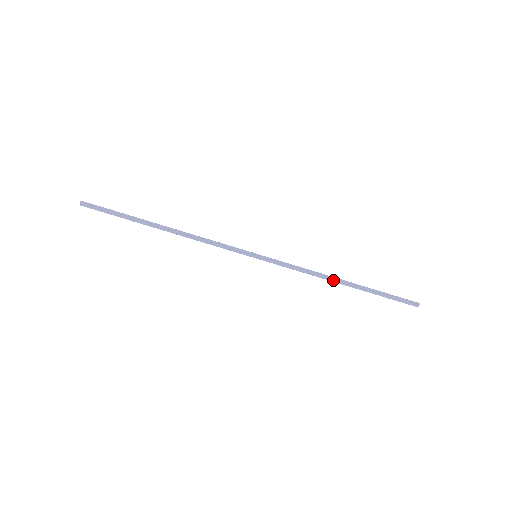
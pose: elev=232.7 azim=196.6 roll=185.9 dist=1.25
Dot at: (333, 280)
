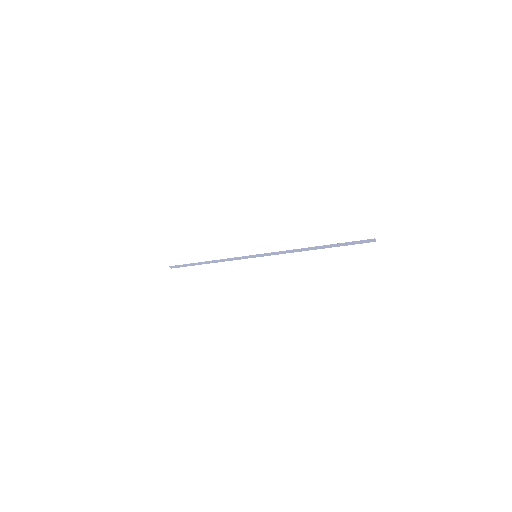
Dot at: (306, 250)
